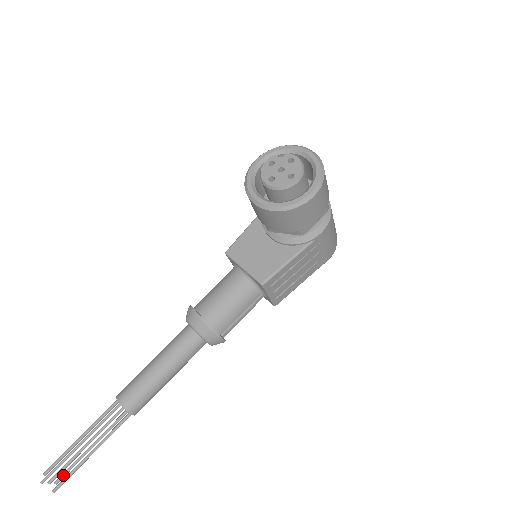
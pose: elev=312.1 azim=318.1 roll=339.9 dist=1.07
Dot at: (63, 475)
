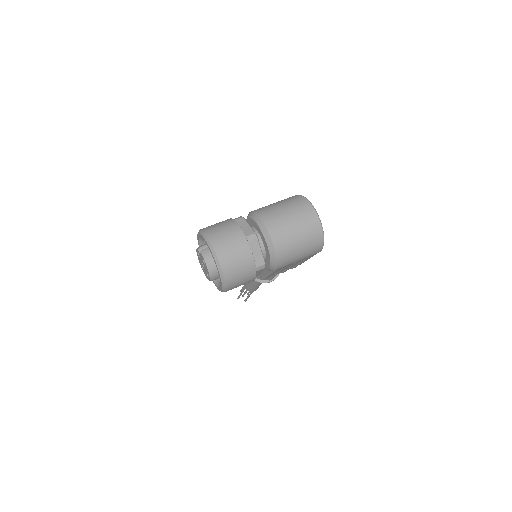
Dot at: (248, 293)
